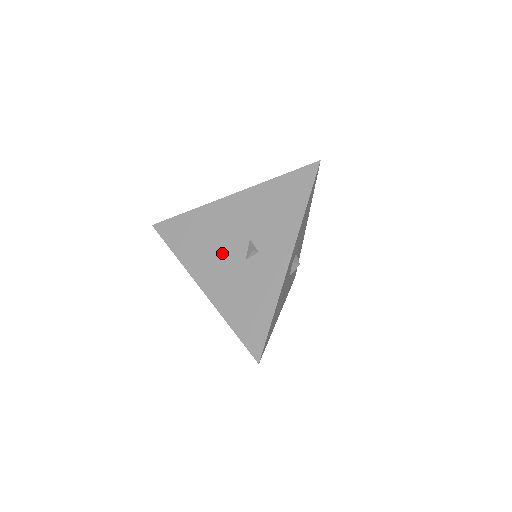
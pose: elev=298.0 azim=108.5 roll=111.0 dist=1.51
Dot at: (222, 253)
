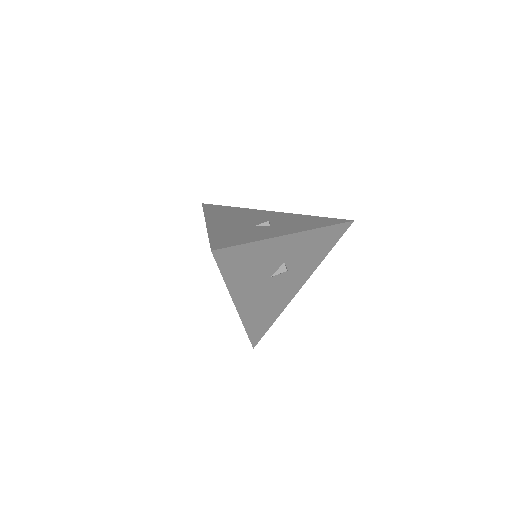
Dot at: (241, 220)
